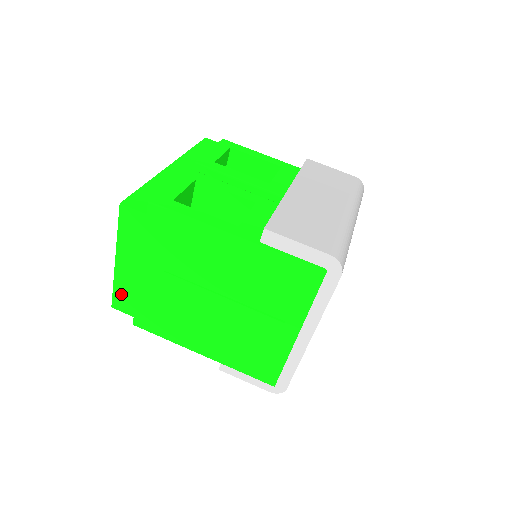
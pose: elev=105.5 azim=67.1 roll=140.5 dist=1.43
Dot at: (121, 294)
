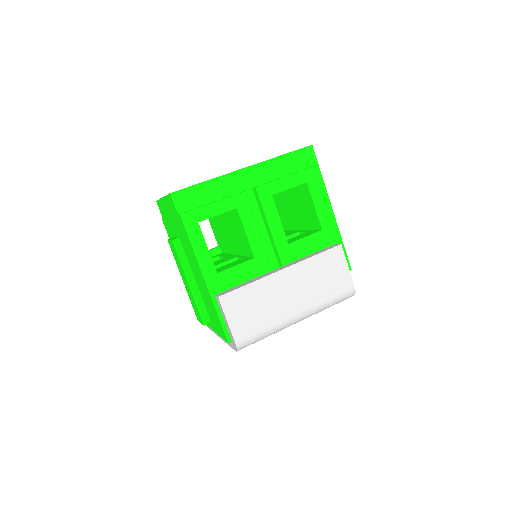
Dot at: (161, 206)
